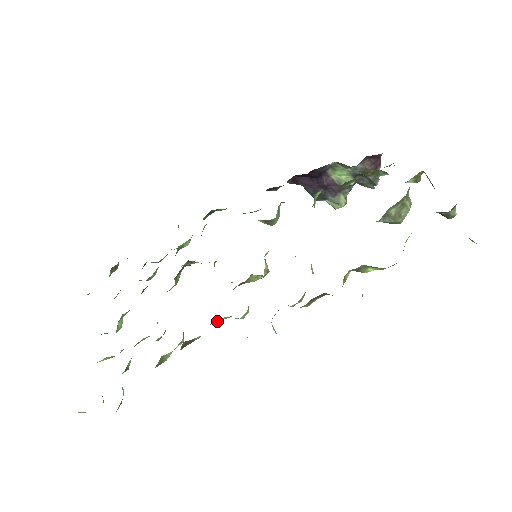
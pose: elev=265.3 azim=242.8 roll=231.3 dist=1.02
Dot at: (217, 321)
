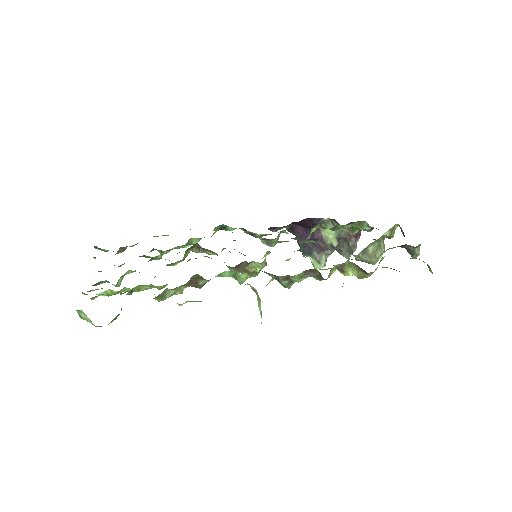
Dot at: (221, 275)
